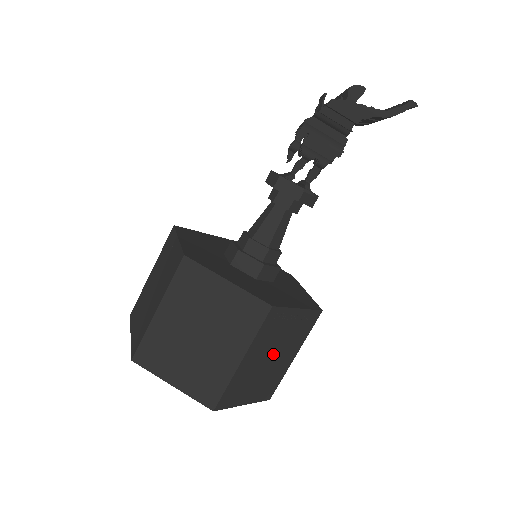
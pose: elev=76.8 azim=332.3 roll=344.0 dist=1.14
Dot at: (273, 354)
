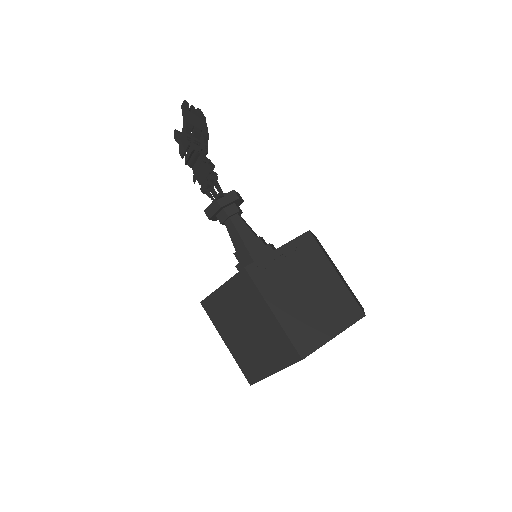
Dot at: (304, 289)
